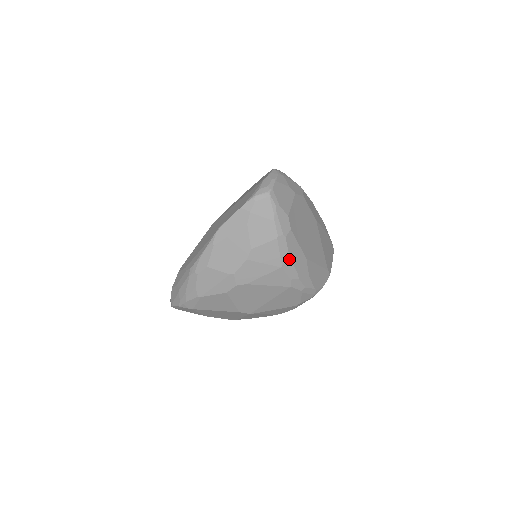
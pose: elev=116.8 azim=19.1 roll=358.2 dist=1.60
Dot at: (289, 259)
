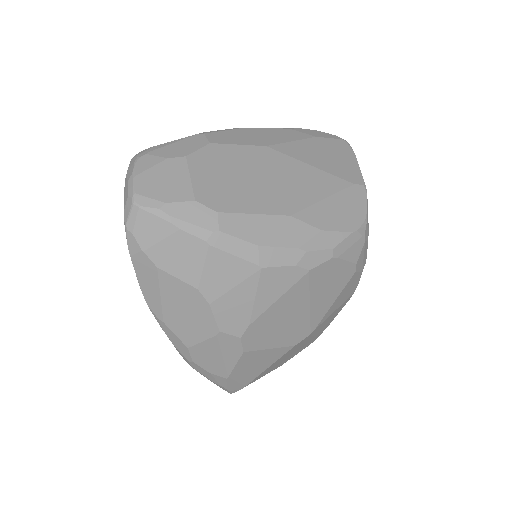
Dot at: (260, 248)
